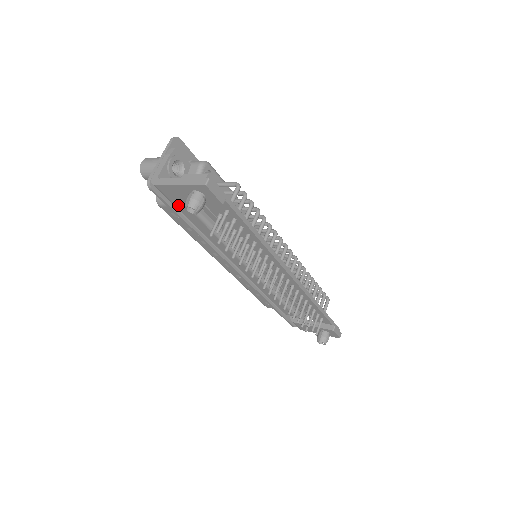
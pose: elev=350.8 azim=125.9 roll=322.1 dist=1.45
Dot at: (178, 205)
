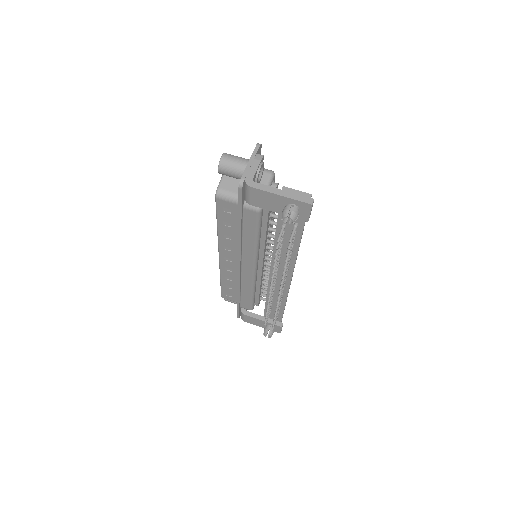
Dot at: (247, 205)
